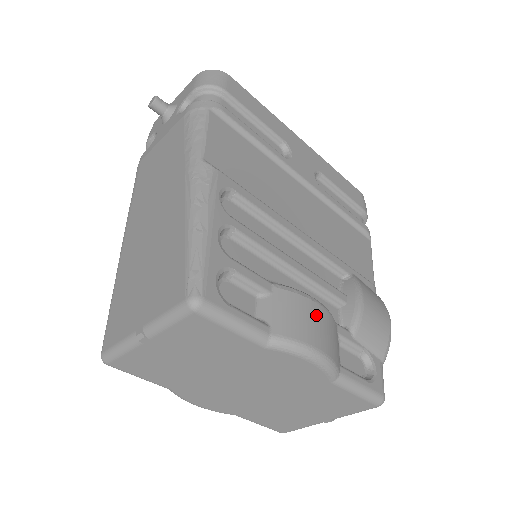
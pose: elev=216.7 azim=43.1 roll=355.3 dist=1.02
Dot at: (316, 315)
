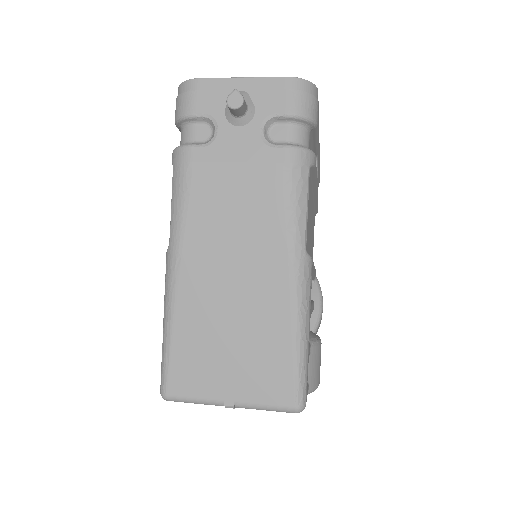
Dot at: occluded
